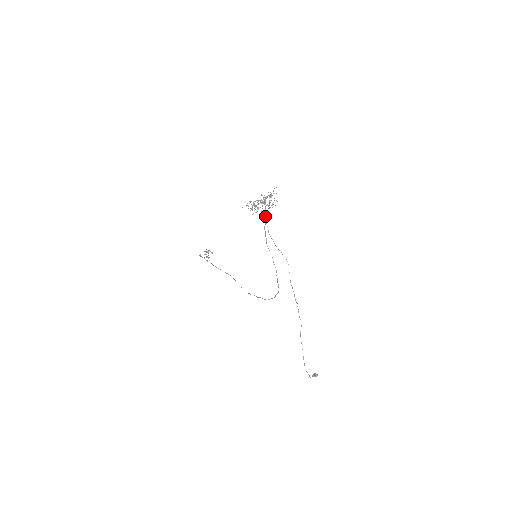
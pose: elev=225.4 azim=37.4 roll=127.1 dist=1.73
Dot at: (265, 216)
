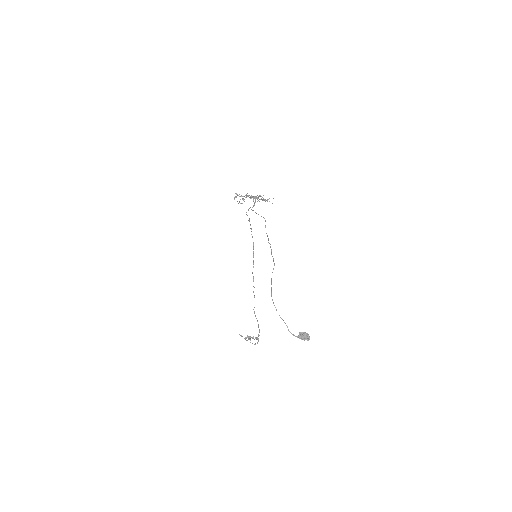
Dot at: (253, 205)
